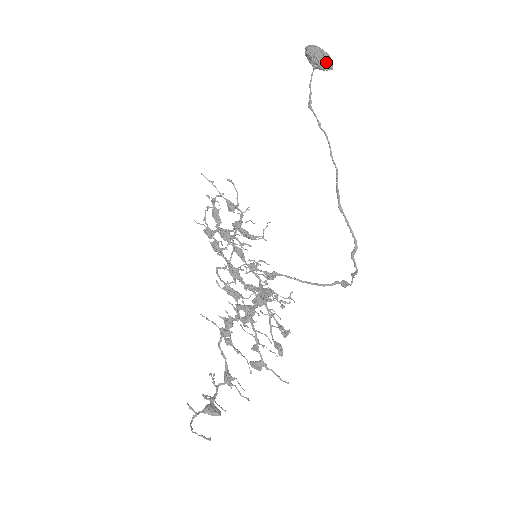
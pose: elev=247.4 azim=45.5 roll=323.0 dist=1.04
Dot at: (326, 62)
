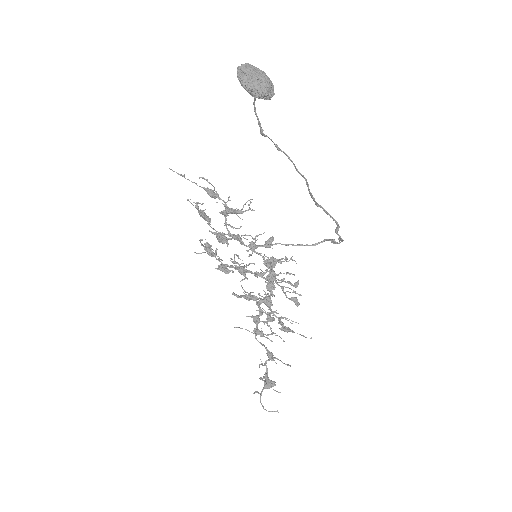
Dot at: (266, 94)
